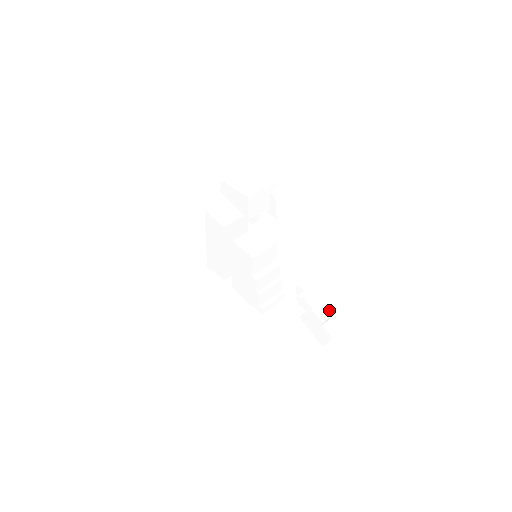
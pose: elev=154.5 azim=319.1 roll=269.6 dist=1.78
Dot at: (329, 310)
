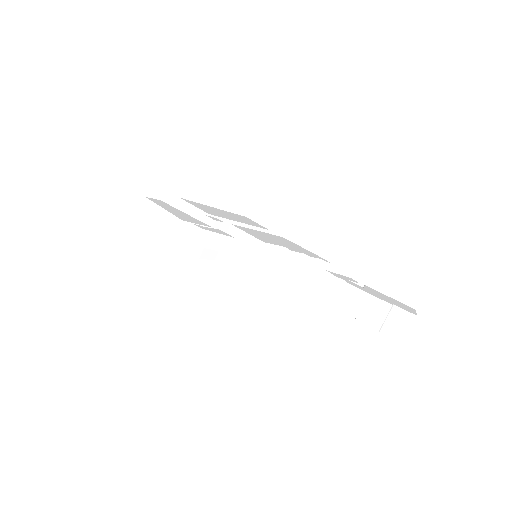
Dot at: (380, 308)
